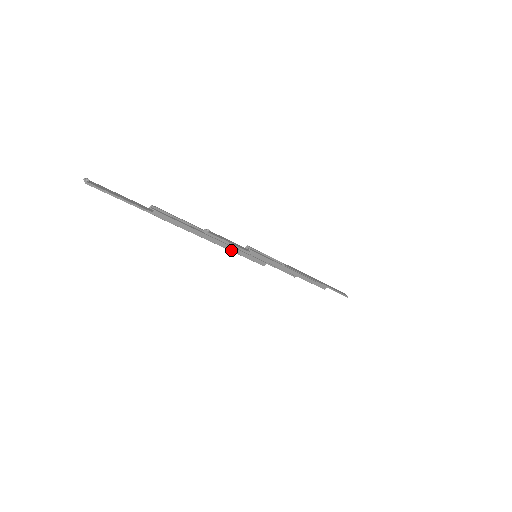
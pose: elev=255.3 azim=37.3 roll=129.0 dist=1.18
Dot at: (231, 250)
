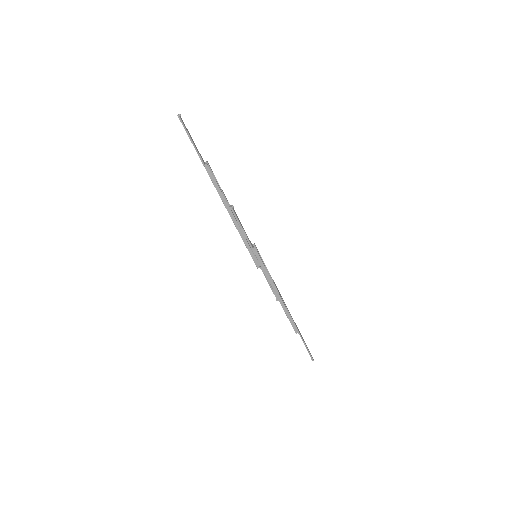
Dot at: (240, 234)
